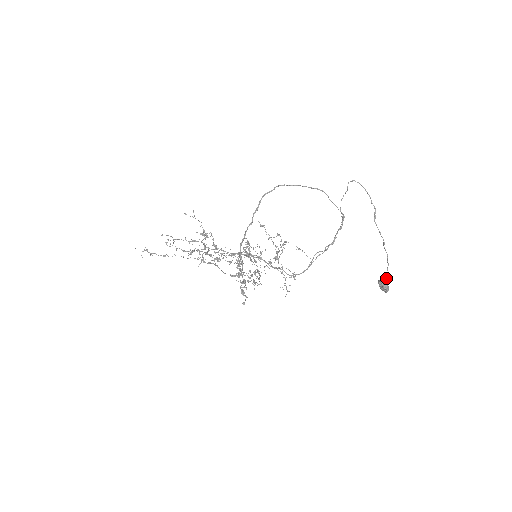
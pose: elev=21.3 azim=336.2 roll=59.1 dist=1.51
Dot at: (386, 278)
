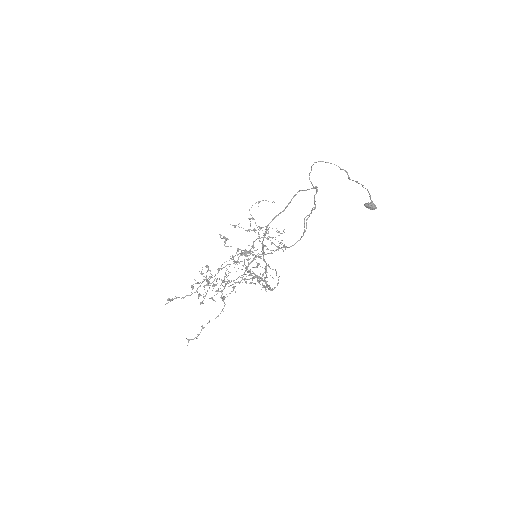
Dot at: (372, 202)
